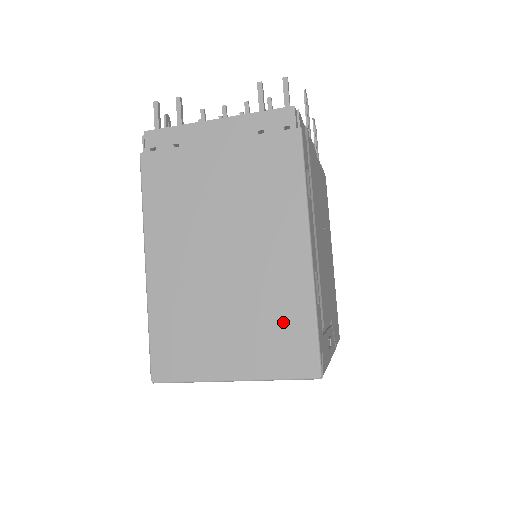
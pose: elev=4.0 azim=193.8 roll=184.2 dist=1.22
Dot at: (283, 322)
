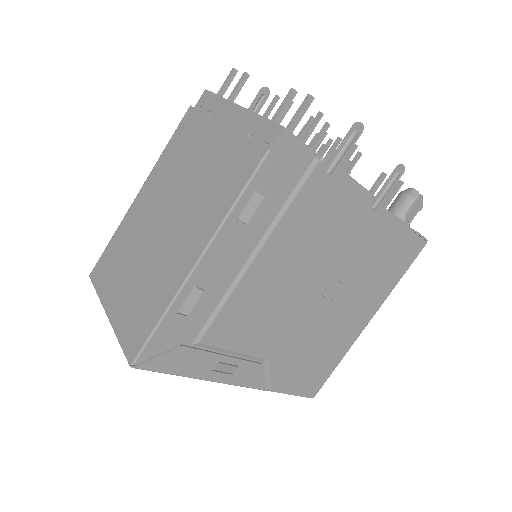
Dot at: (147, 303)
